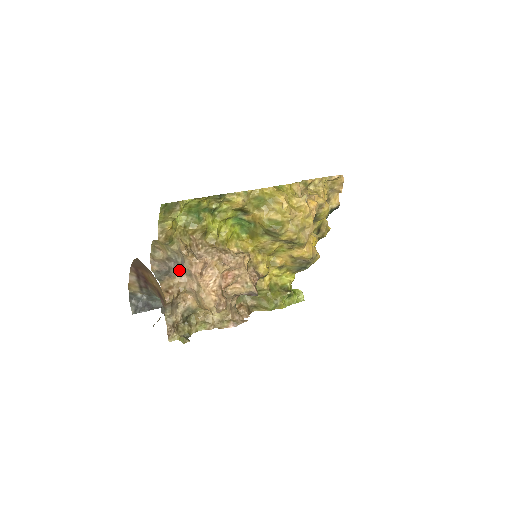
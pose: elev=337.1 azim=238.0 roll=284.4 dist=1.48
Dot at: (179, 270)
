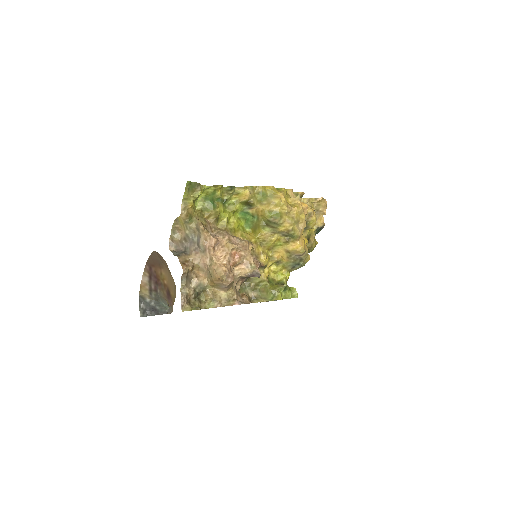
Dot at: (194, 248)
